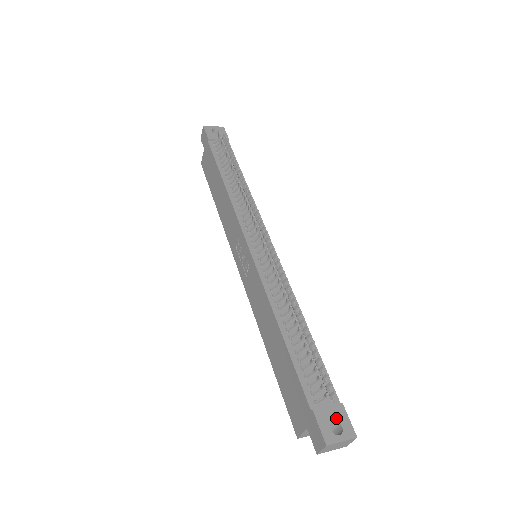
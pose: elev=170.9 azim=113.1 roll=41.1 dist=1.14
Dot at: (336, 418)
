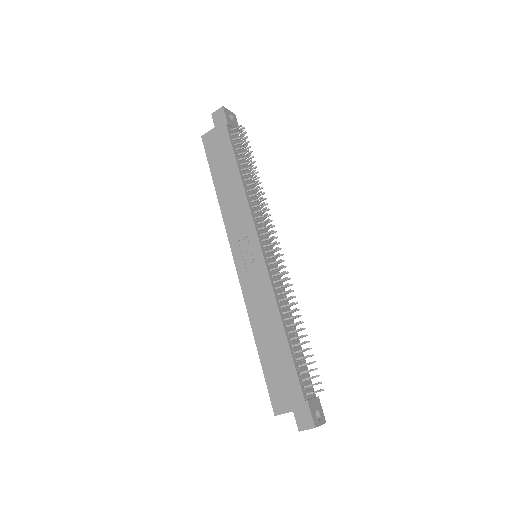
Dot at: (317, 408)
